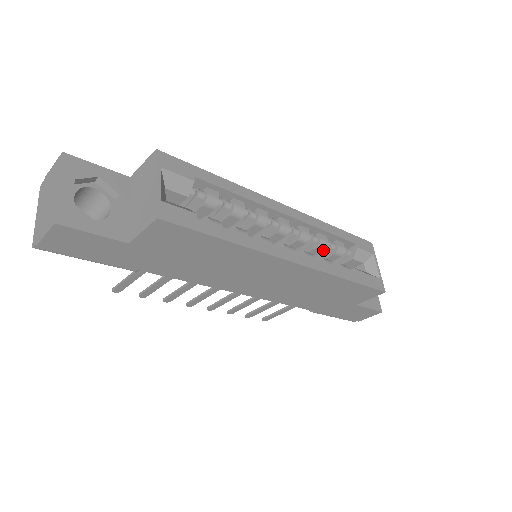
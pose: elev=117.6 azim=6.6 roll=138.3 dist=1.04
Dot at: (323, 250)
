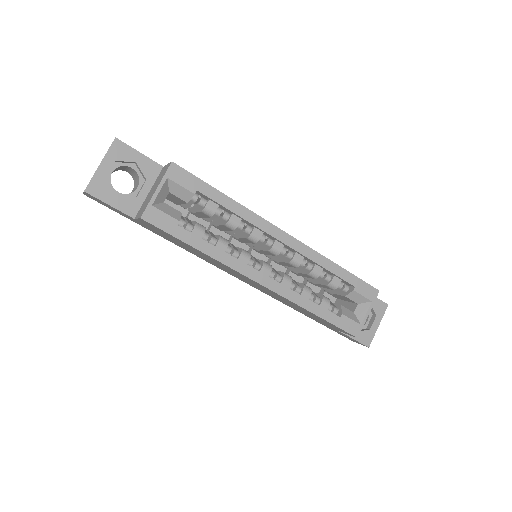
Dot at: (314, 278)
